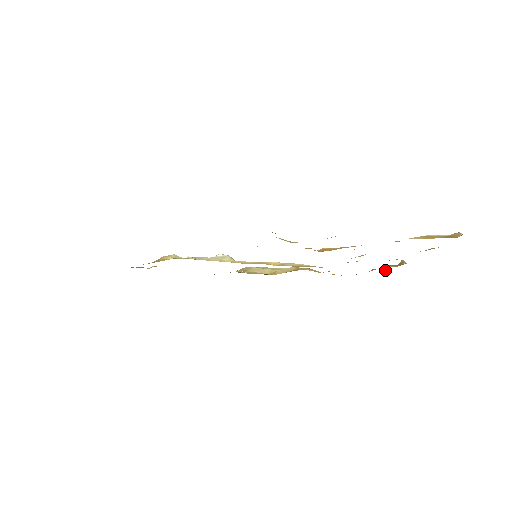
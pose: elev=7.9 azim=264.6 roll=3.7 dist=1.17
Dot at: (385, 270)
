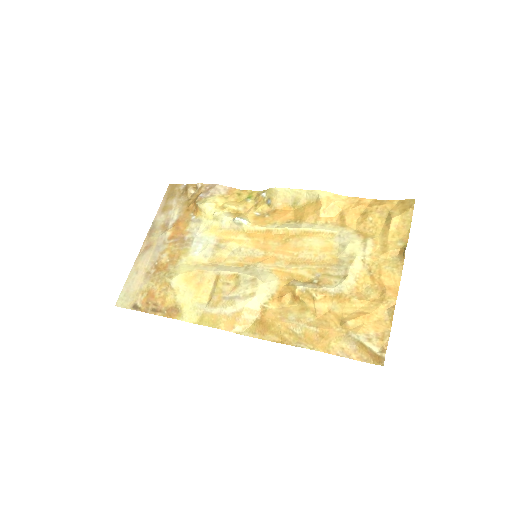
Dot at: (405, 222)
